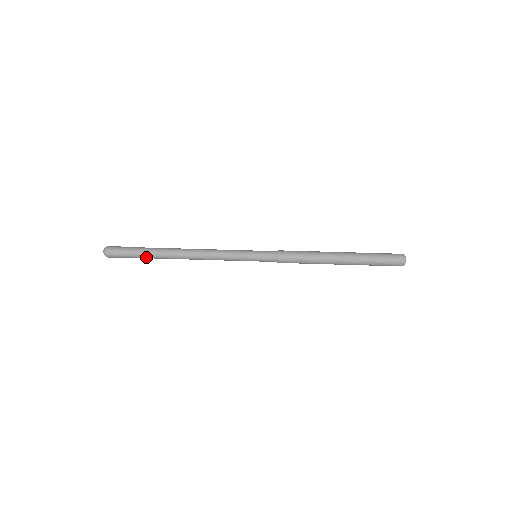
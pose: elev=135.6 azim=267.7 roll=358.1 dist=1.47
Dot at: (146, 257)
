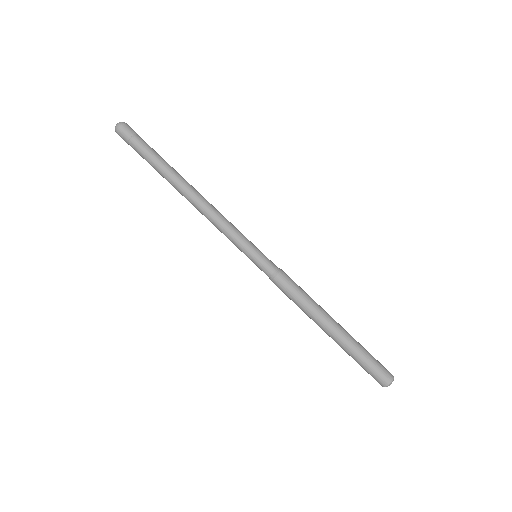
Dot at: (153, 164)
